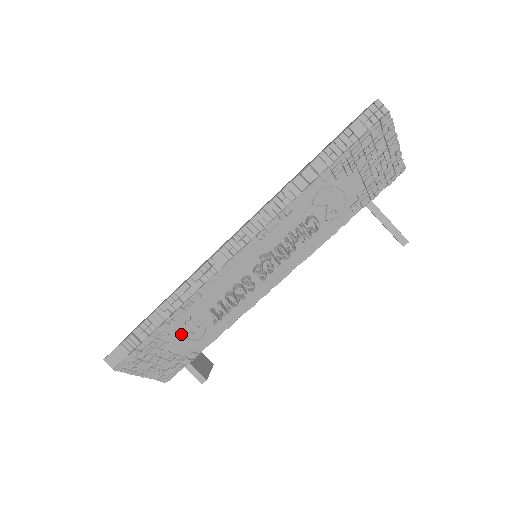
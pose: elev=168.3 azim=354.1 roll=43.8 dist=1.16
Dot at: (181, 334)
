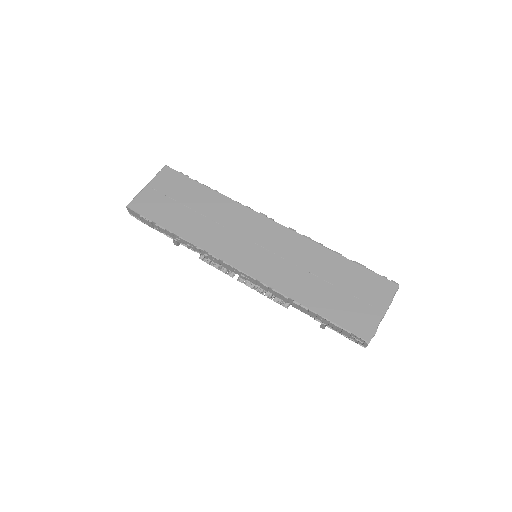
Dot at: occluded
